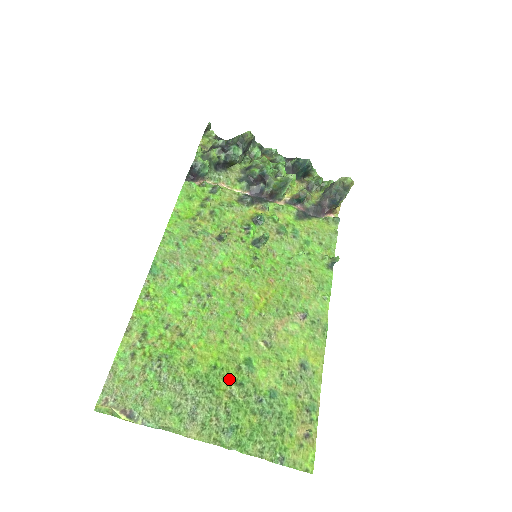
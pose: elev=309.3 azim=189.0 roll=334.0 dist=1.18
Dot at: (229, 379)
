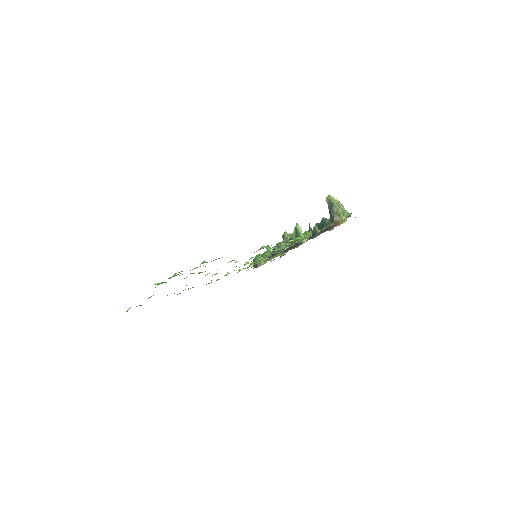
Dot at: occluded
